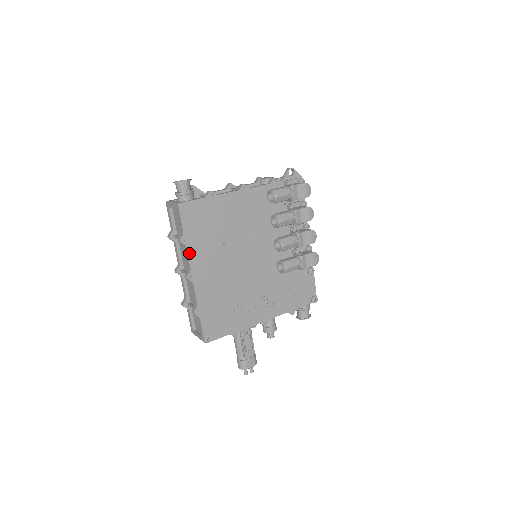
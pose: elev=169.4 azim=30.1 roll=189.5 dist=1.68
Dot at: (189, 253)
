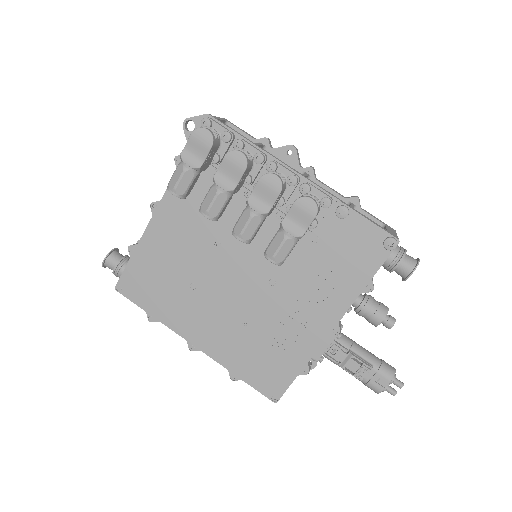
Dot at: (168, 325)
